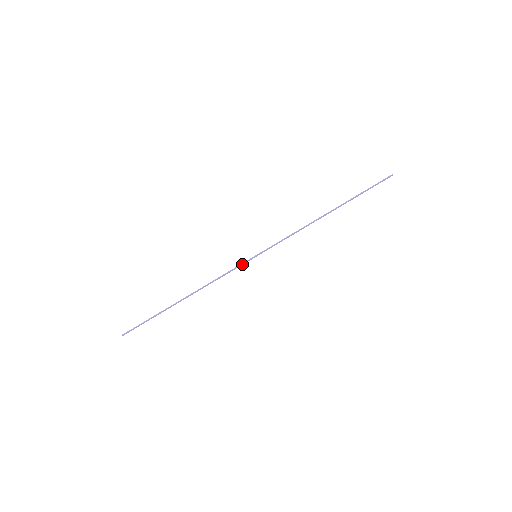
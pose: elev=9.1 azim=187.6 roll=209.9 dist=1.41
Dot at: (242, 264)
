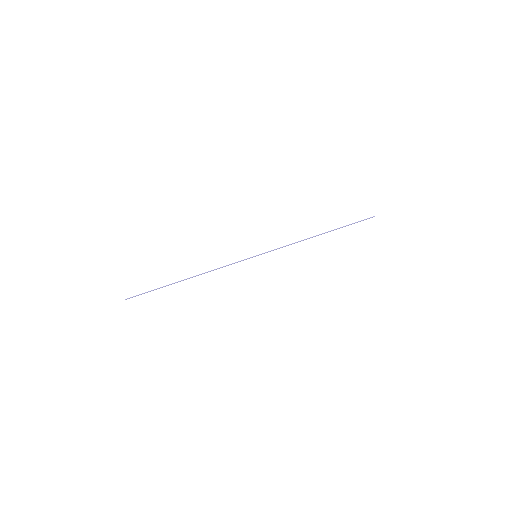
Dot at: (243, 260)
